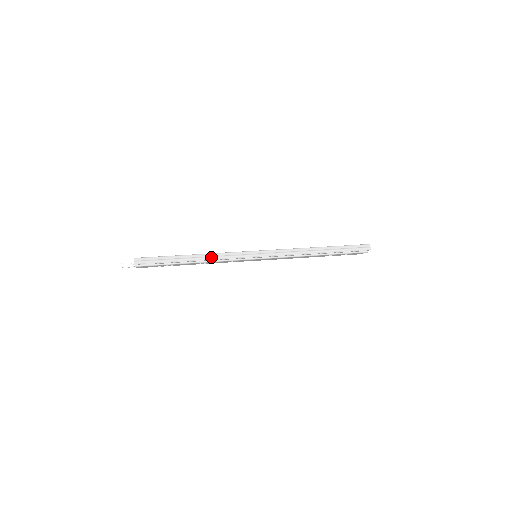
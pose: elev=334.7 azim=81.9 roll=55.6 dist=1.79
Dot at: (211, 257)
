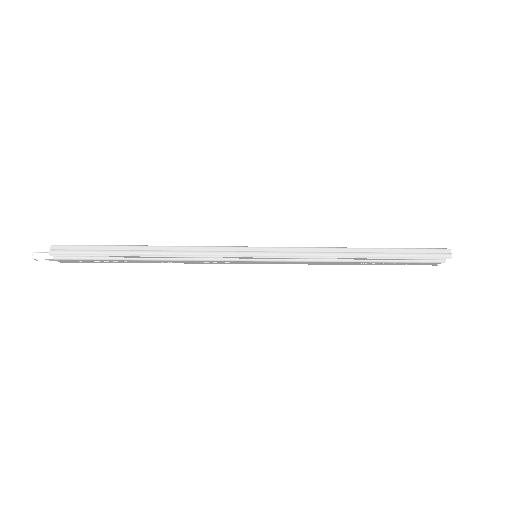
Dot at: (178, 252)
